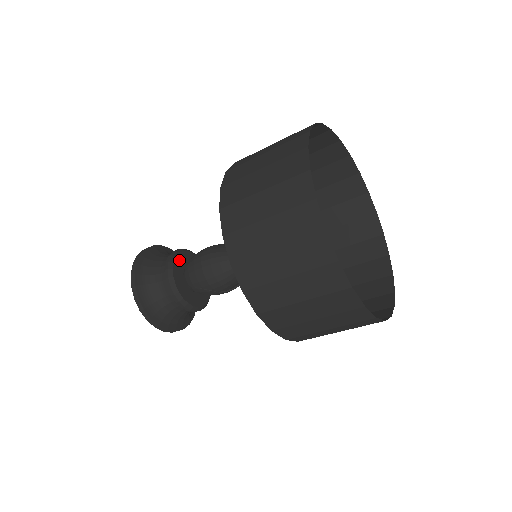
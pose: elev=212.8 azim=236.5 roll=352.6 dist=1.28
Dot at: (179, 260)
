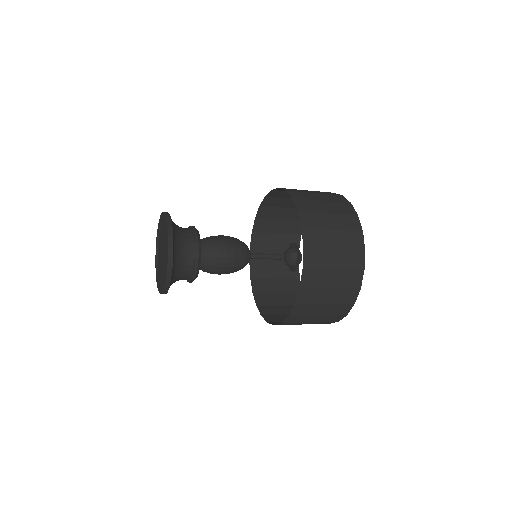
Dot at: occluded
